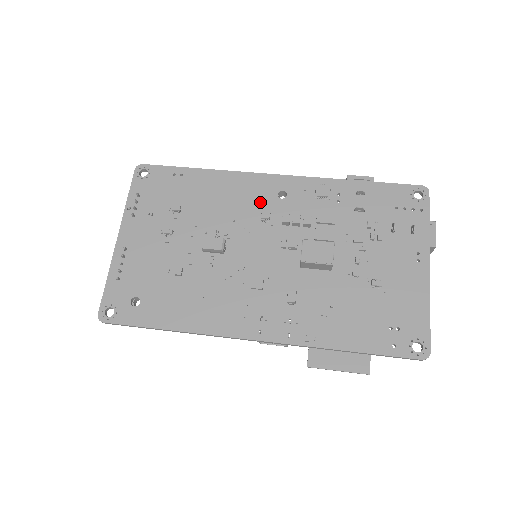
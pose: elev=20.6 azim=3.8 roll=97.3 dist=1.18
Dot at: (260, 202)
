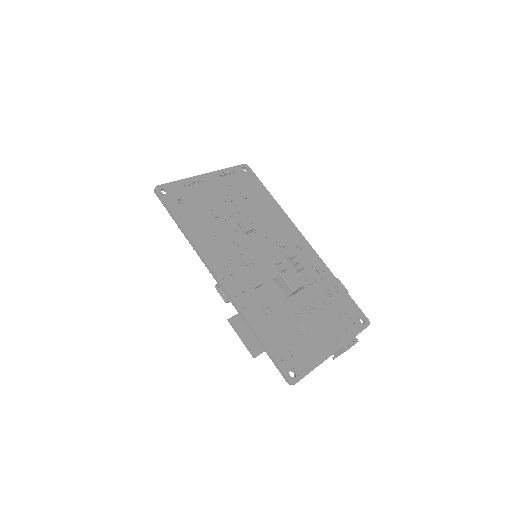
Dot at: (285, 238)
